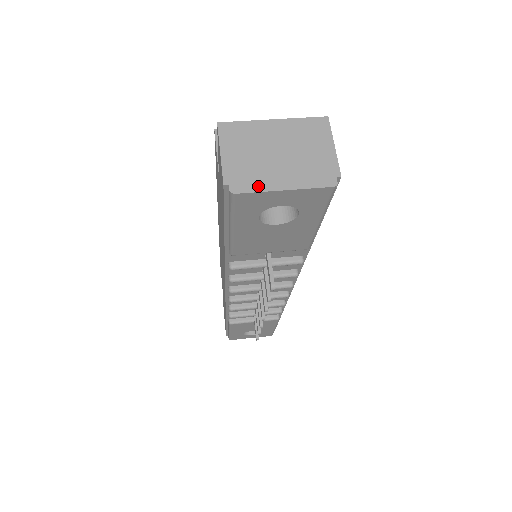
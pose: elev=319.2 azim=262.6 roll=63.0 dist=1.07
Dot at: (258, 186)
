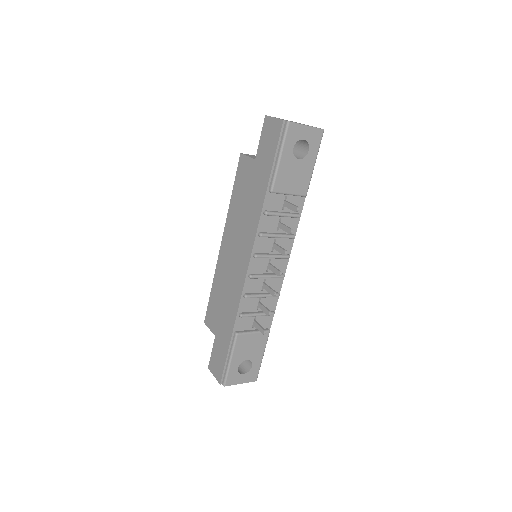
Dot at: (297, 123)
